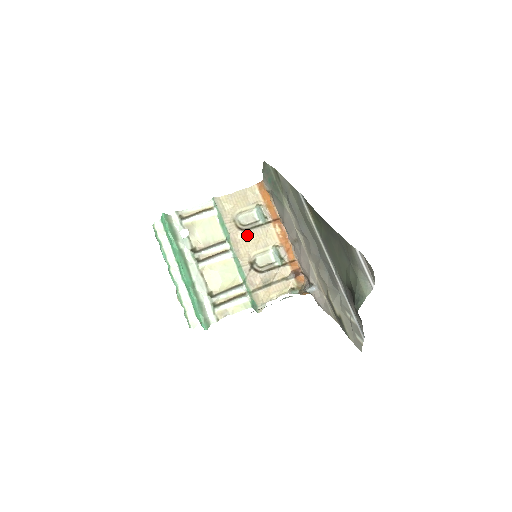
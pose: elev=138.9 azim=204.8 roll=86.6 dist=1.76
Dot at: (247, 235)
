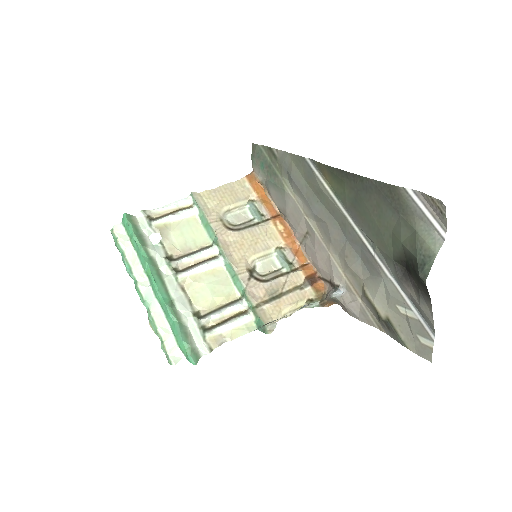
Dot at: (240, 236)
